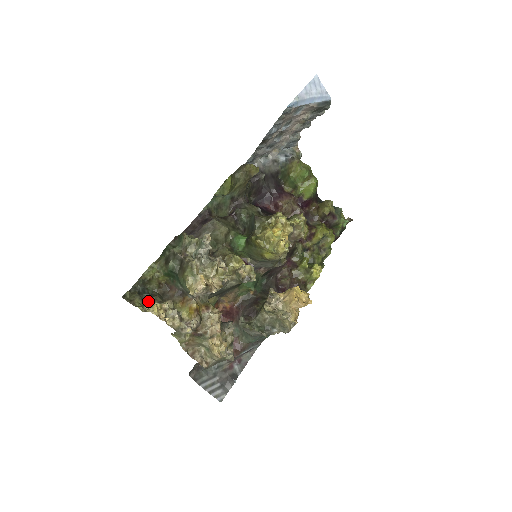
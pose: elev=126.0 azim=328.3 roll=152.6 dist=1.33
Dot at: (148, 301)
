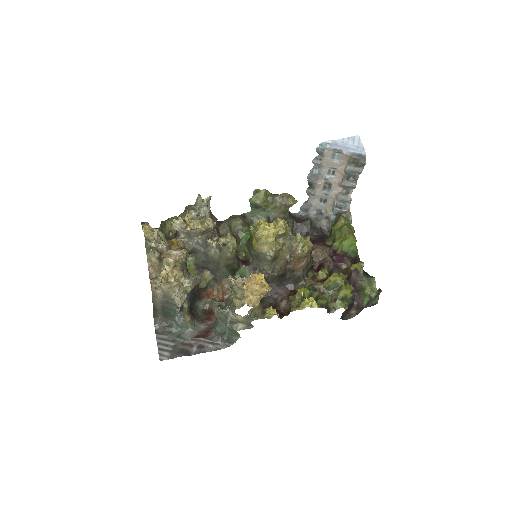
Dot at: occluded
